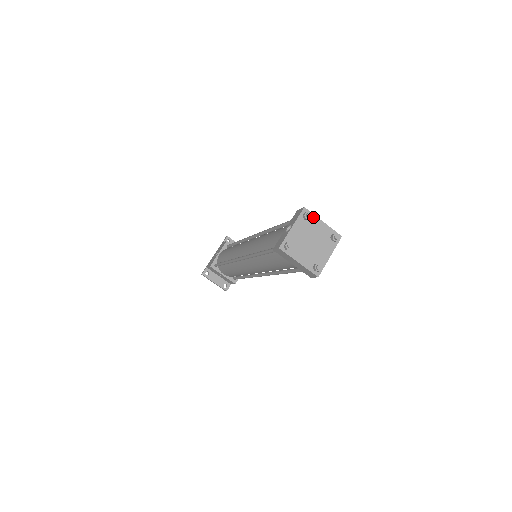
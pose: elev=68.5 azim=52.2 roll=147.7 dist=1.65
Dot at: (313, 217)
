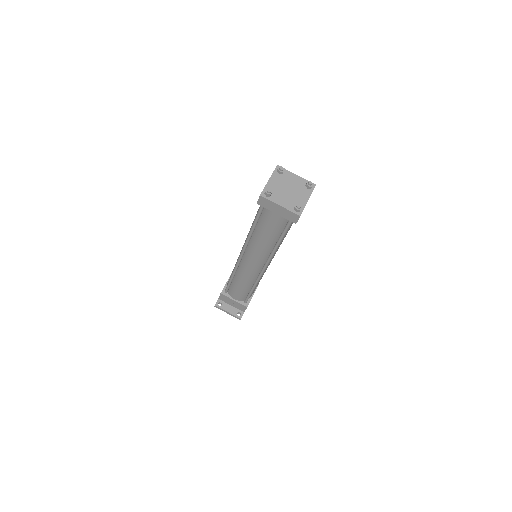
Dot at: (286, 172)
